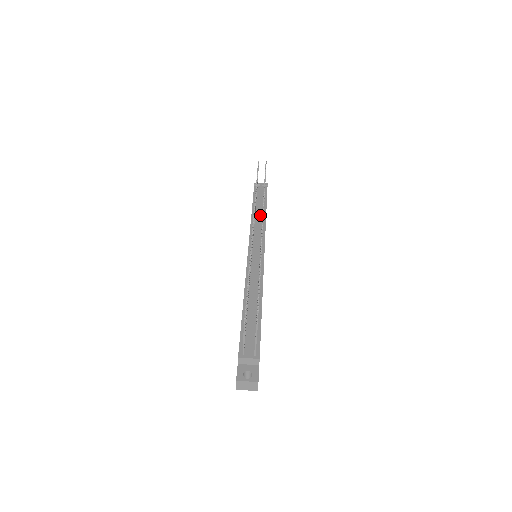
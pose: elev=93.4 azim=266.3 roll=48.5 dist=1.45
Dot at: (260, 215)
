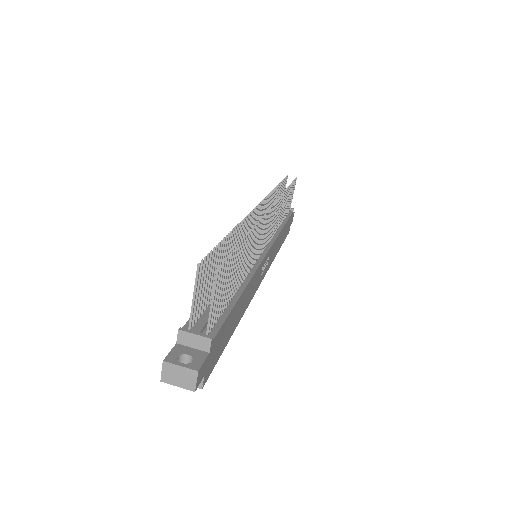
Dot at: occluded
